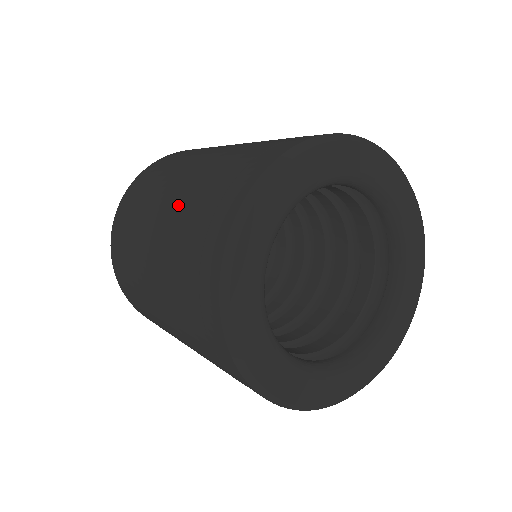
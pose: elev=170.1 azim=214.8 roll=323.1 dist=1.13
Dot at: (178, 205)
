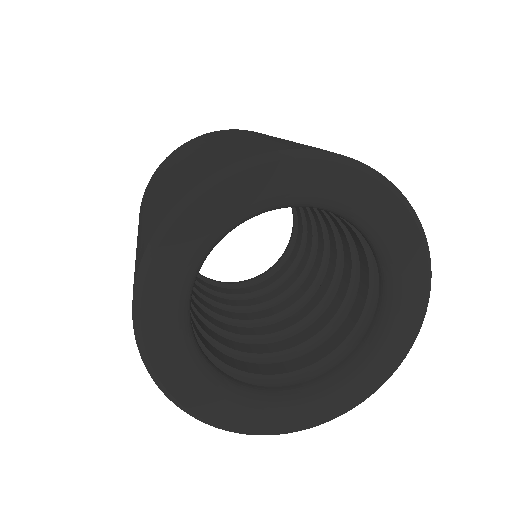
Dot at: (245, 140)
